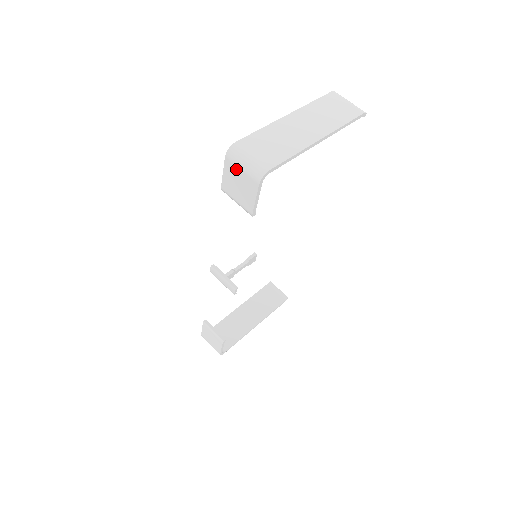
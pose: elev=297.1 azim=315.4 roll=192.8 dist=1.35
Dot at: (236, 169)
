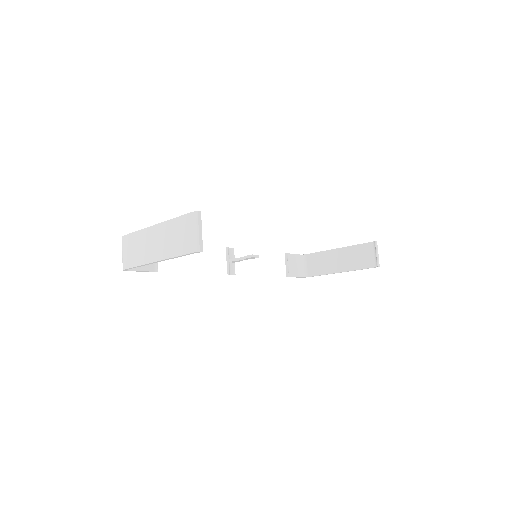
Dot at: occluded
